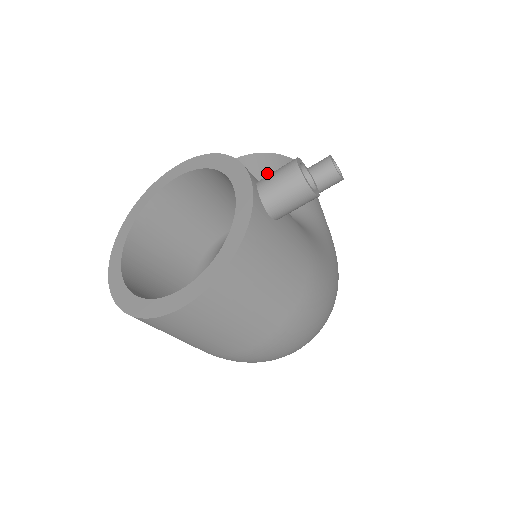
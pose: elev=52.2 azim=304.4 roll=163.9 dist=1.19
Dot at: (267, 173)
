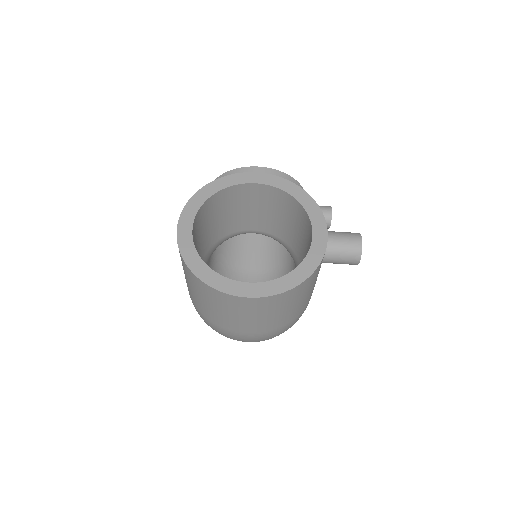
Dot at: occluded
